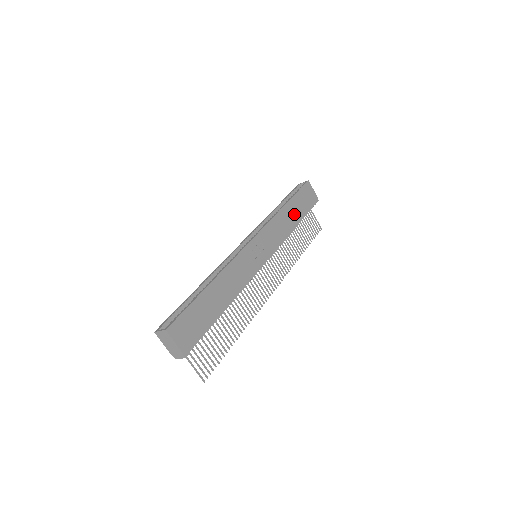
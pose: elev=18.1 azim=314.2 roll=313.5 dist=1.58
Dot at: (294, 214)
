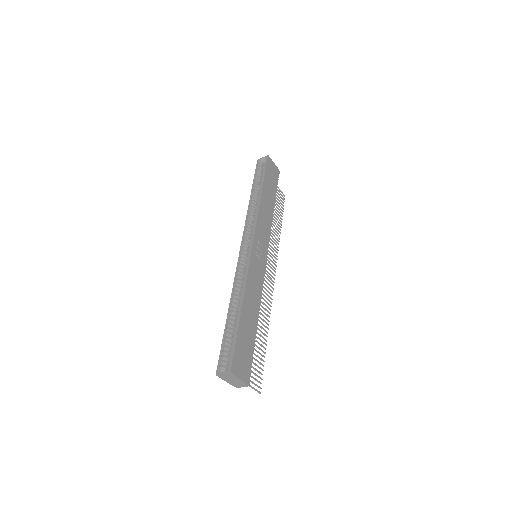
Dot at: (269, 198)
